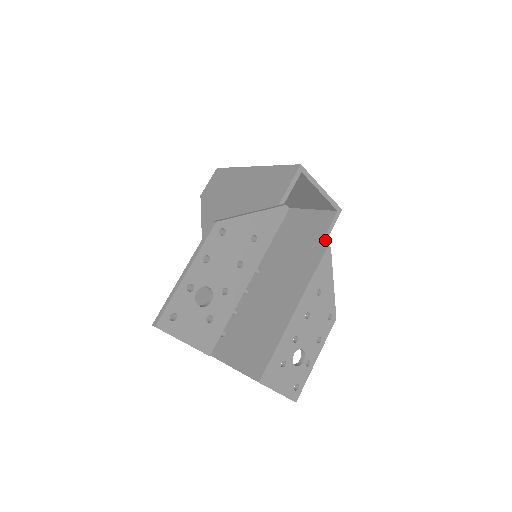
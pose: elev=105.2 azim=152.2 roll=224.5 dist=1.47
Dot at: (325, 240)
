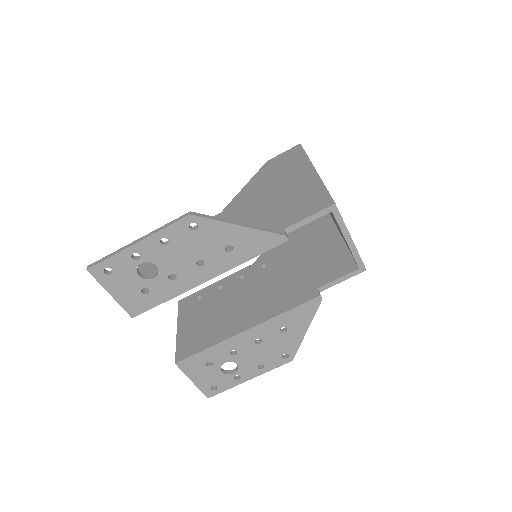
Dot at: (326, 287)
